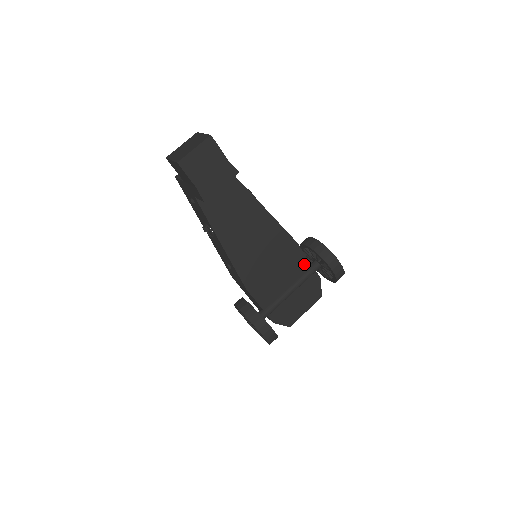
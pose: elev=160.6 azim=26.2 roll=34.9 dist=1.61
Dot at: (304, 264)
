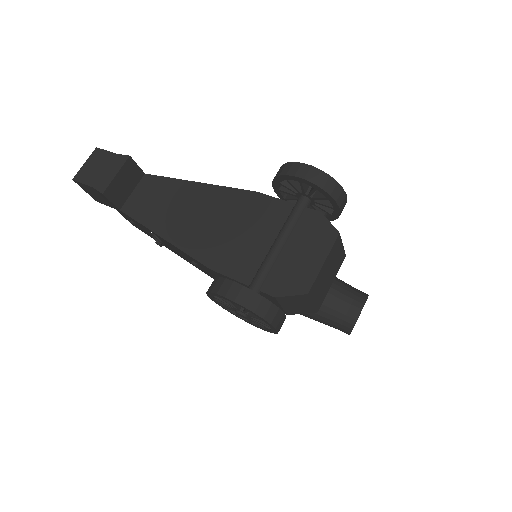
Dot at: (281, 208)
